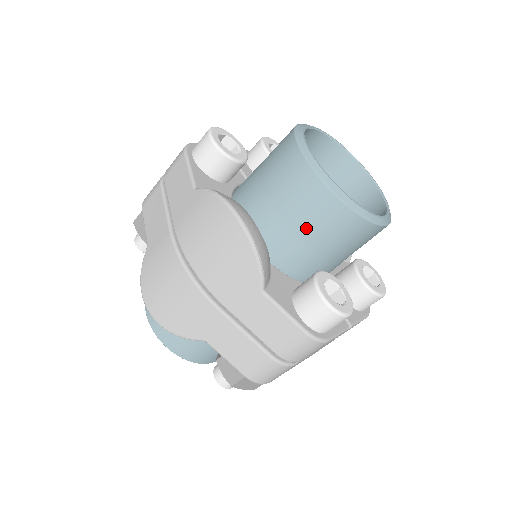
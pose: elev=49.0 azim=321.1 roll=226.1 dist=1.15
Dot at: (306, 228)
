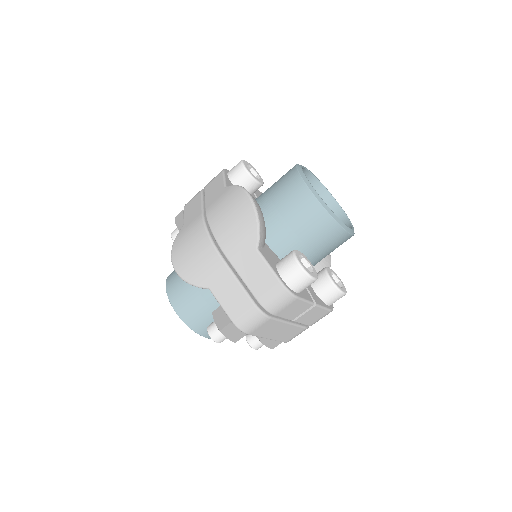
Dot at: (293, 219)
